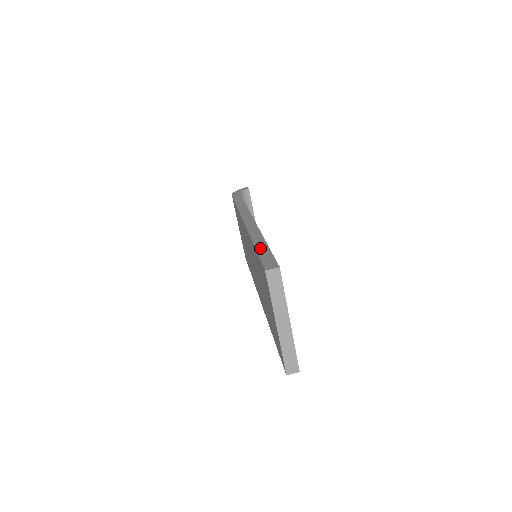
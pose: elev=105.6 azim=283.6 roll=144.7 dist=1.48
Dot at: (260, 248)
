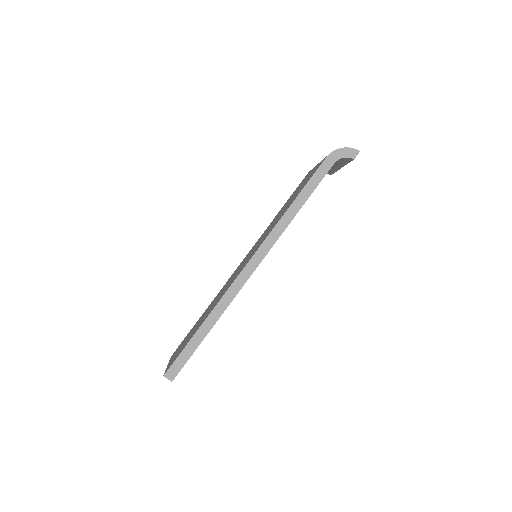
Dot at: (195, 339)
